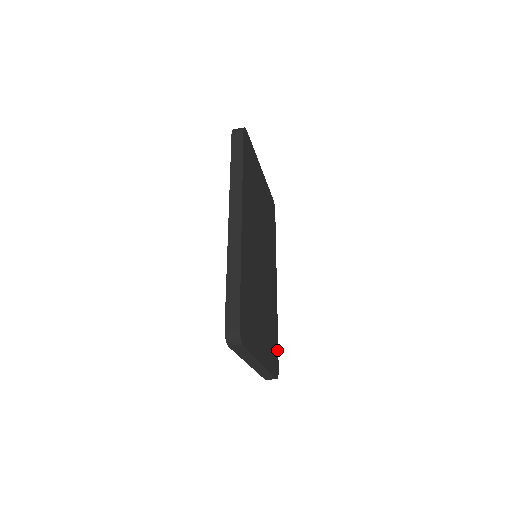
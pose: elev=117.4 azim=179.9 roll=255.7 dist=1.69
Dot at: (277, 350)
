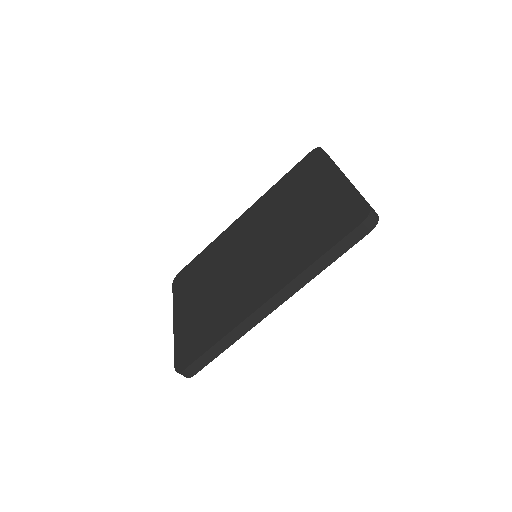
Dot at: occluded
